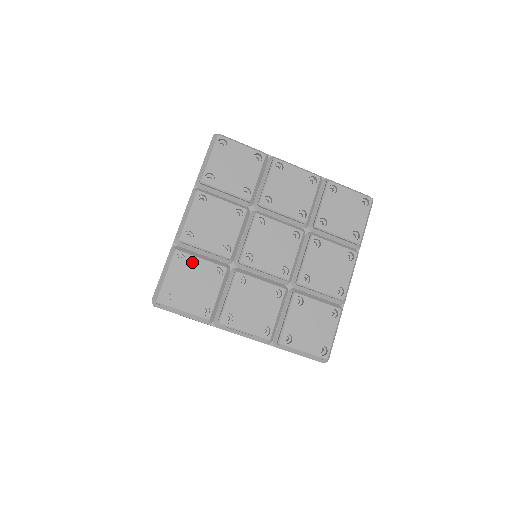
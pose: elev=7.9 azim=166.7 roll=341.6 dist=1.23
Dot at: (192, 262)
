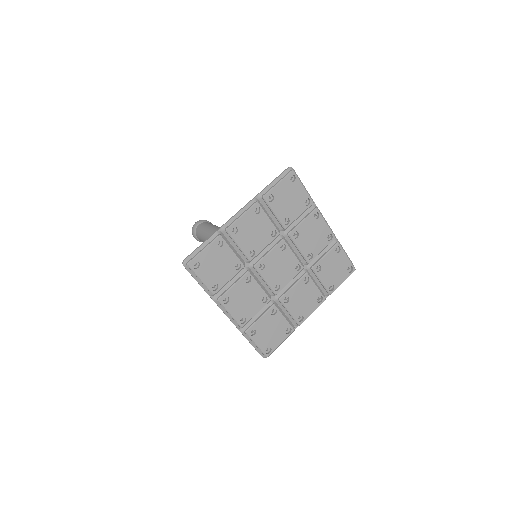
Dot at: (259, 326)
